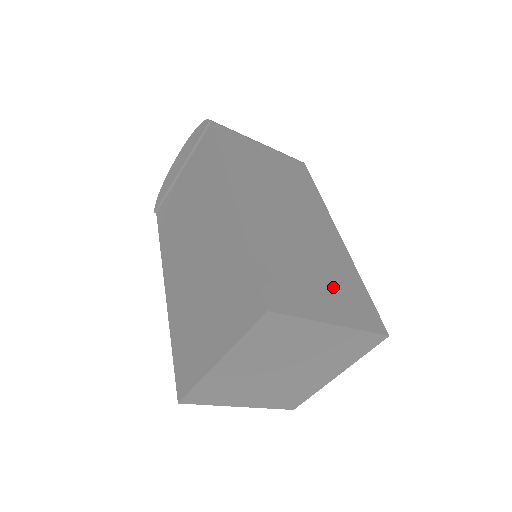
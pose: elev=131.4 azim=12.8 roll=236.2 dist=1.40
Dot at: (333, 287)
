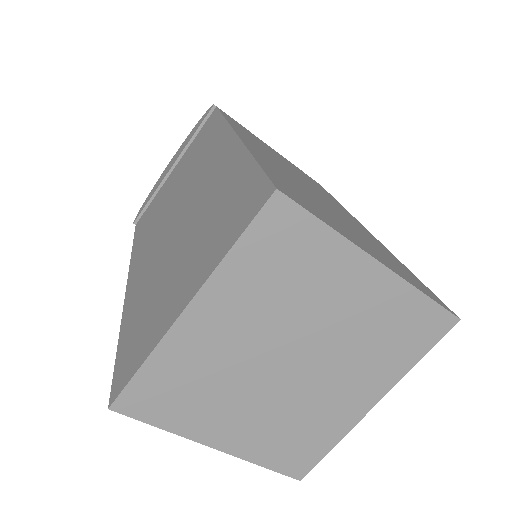
Dot at: (369, 244)
